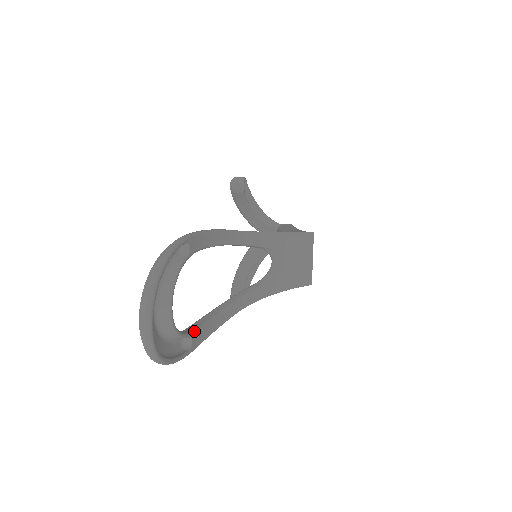
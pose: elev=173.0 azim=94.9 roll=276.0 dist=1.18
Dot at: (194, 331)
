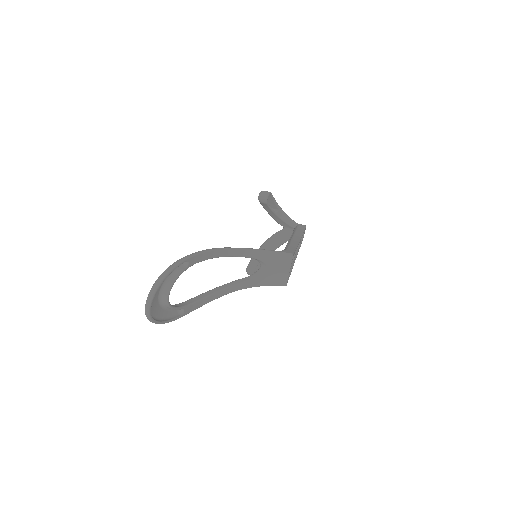
Dot at: (187, 305)
